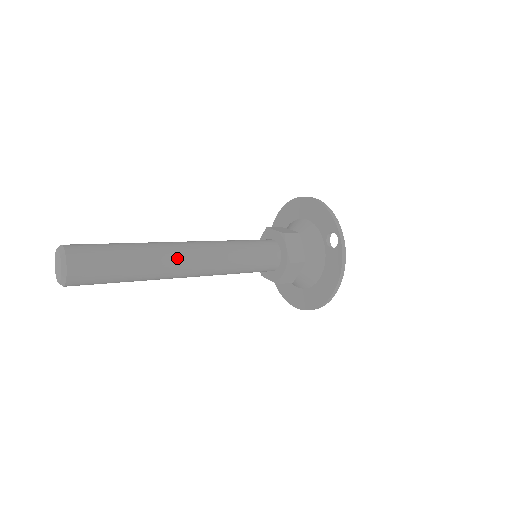
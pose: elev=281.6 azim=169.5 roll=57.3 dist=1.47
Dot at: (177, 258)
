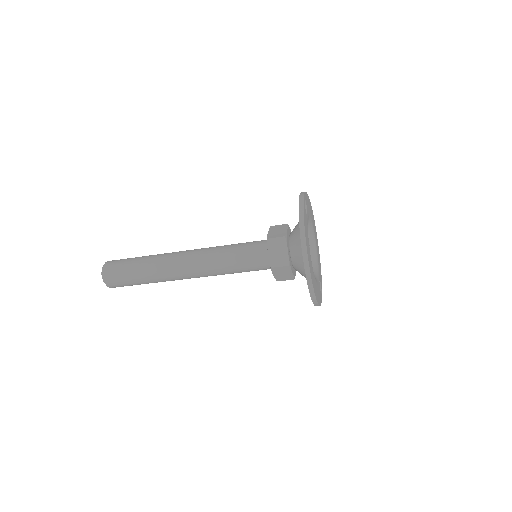
Dot at: (174, 255)
